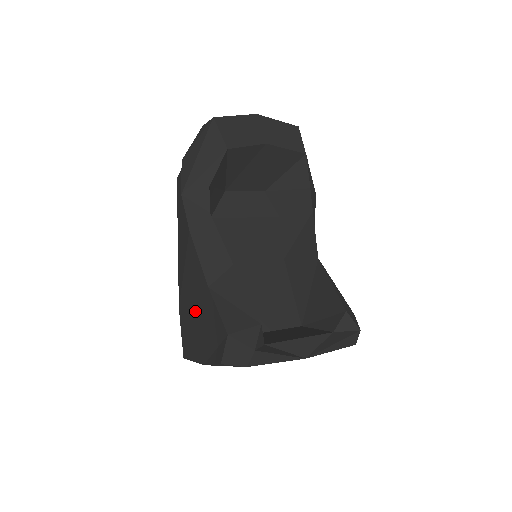
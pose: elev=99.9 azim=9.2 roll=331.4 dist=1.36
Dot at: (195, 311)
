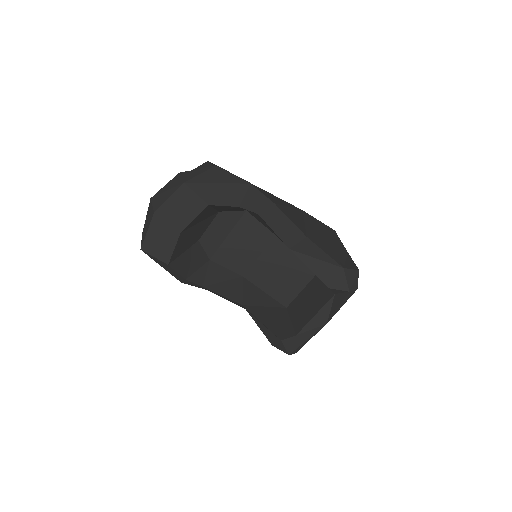
Dot at: occluded
